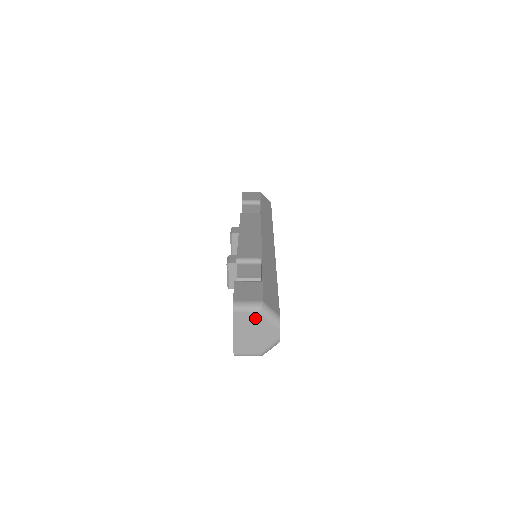
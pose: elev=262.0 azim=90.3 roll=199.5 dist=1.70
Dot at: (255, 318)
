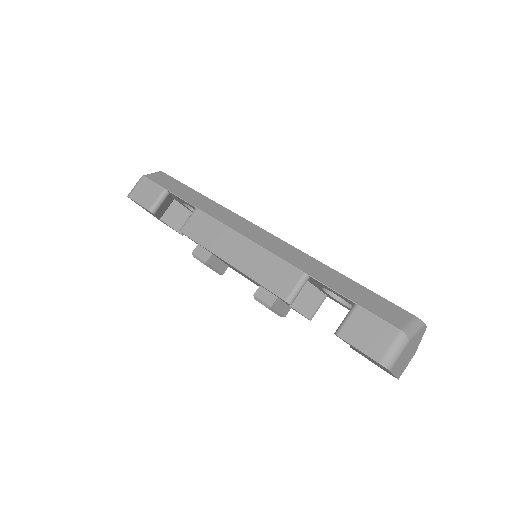
Dot at: (407, 348)
